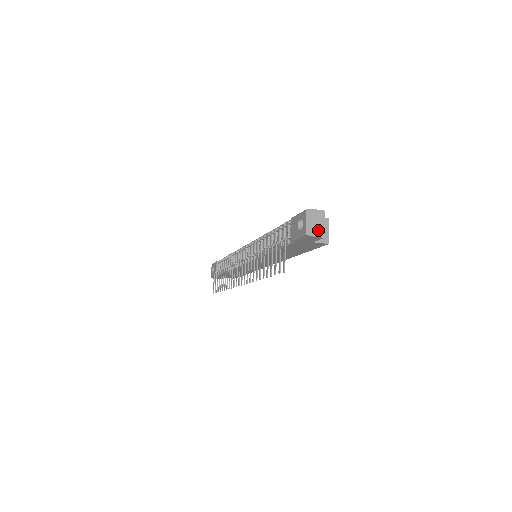
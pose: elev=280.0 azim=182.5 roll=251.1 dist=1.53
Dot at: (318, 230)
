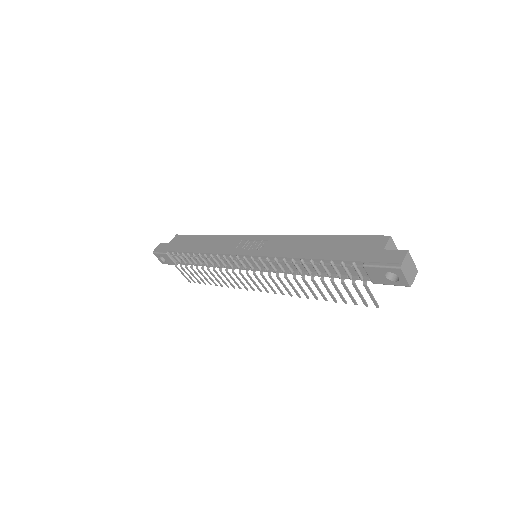
Dot at: (413, 272)
